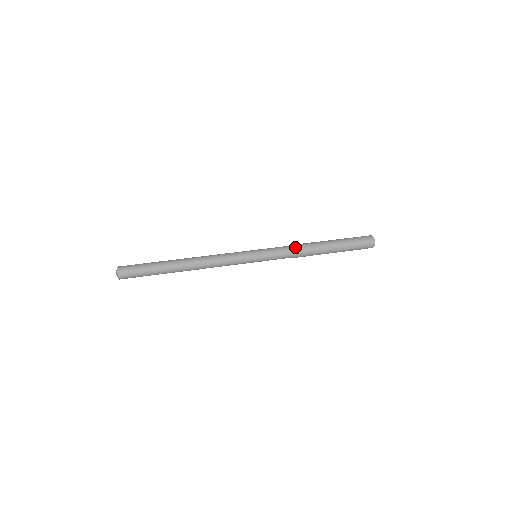
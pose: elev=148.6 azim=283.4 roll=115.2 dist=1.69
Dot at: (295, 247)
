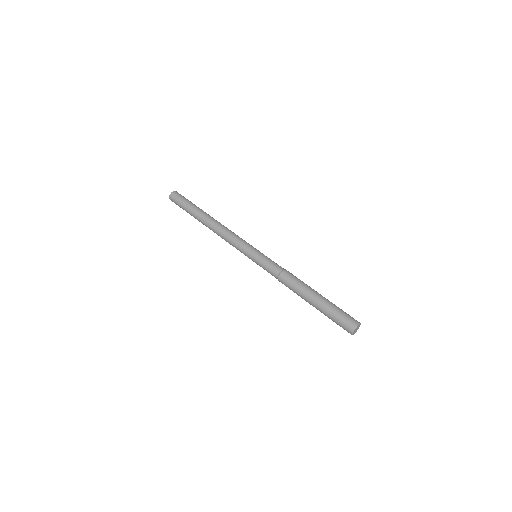
Dot at: (283, 275)
